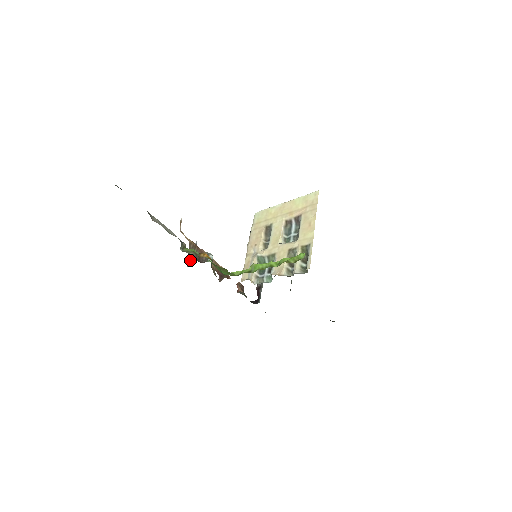
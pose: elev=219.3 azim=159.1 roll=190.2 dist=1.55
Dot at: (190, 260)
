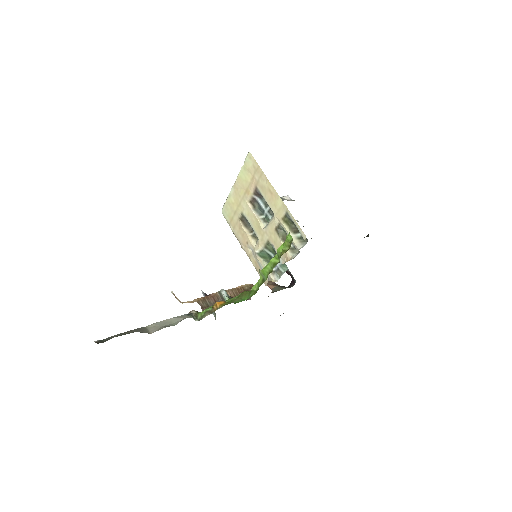
Dot at: occluded
